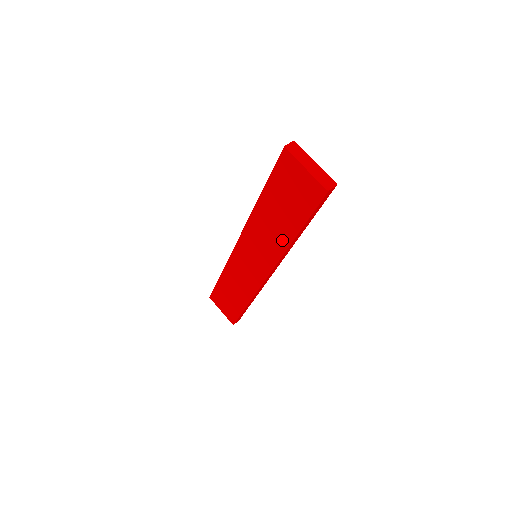
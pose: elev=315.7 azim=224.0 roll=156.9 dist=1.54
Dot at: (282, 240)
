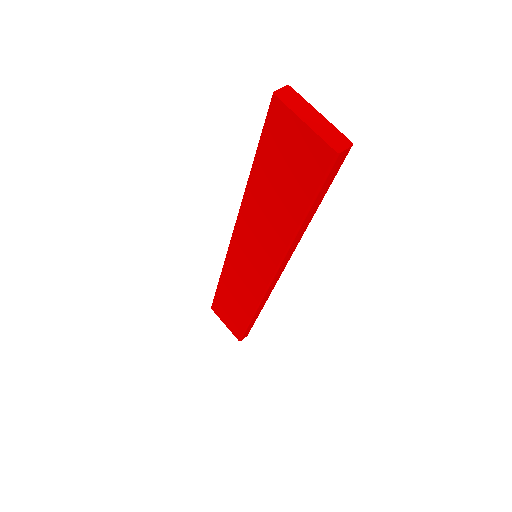
Dot at: (283, 233)
